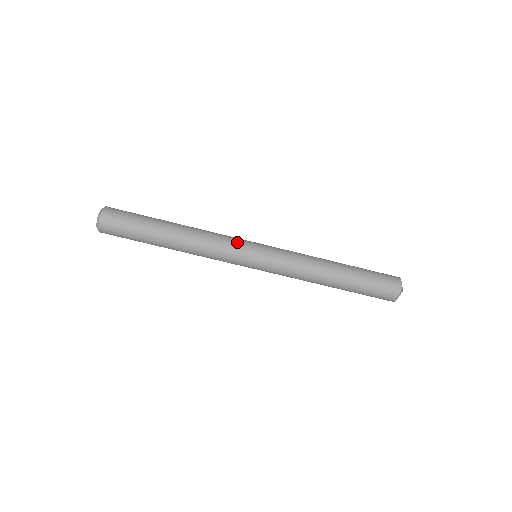
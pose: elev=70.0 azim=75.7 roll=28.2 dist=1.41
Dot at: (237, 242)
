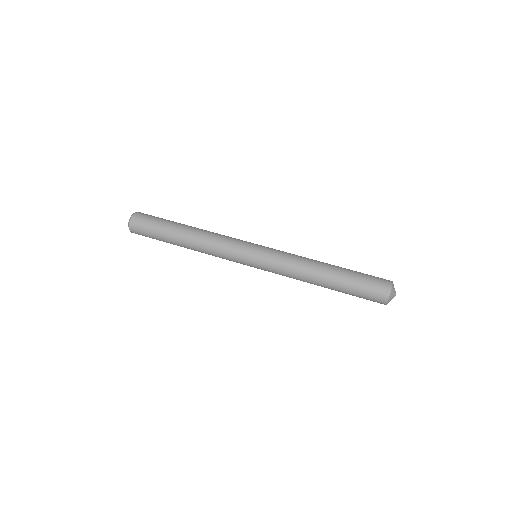
Dot at: (238, 243)
